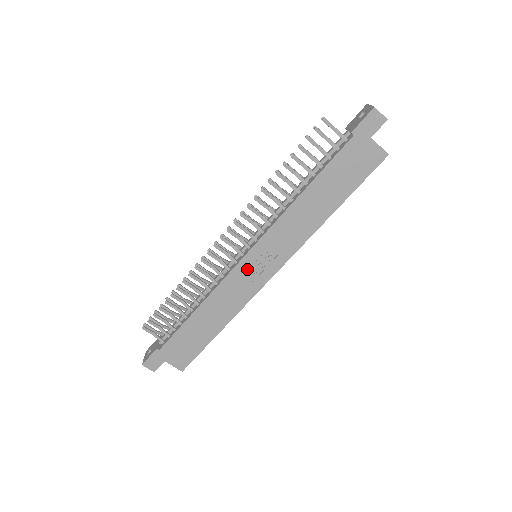
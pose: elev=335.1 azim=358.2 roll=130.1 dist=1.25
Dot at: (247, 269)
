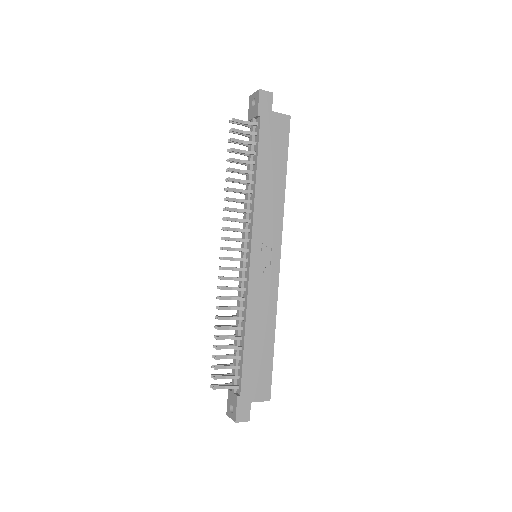
Dot at: (259, 268)
